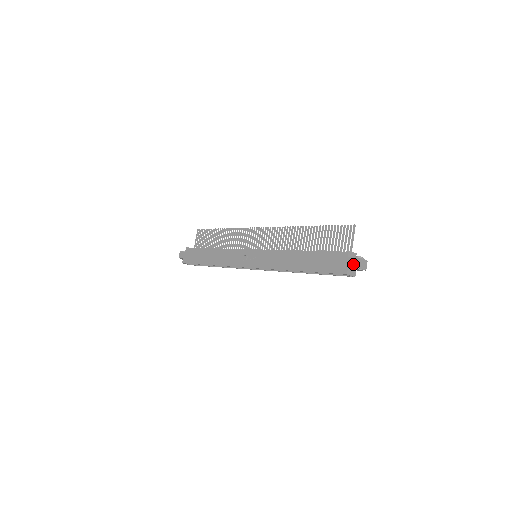
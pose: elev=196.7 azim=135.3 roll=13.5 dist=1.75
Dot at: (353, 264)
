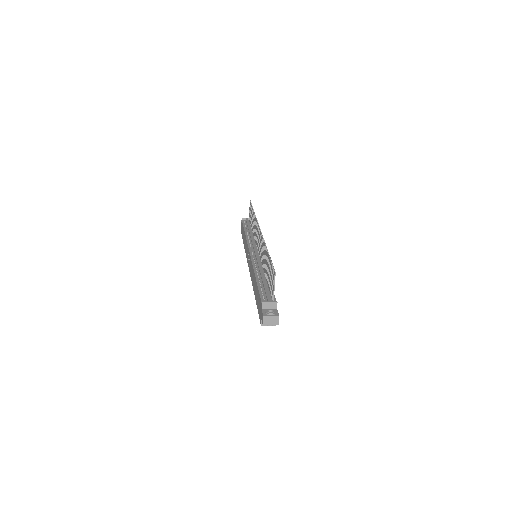
Dot at: (262, 319)
